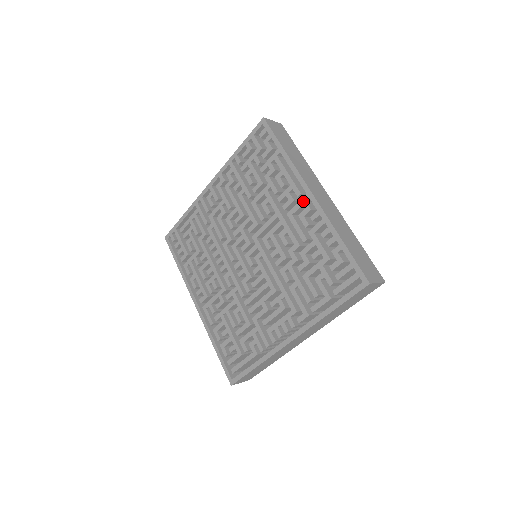
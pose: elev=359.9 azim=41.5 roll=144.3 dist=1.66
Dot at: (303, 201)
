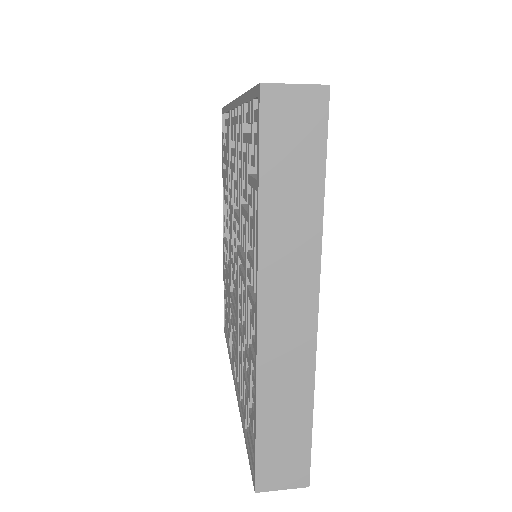
Dot at: (253, 306)
